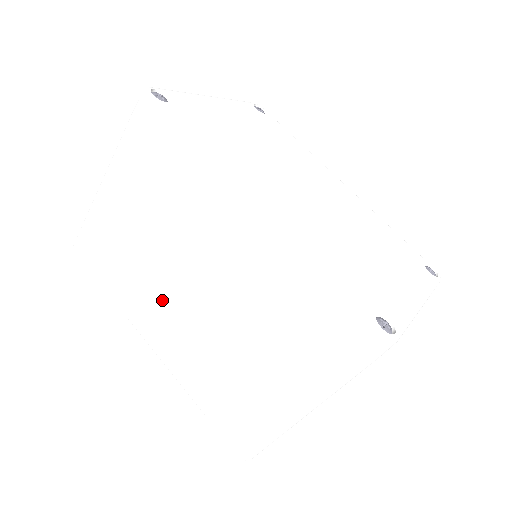
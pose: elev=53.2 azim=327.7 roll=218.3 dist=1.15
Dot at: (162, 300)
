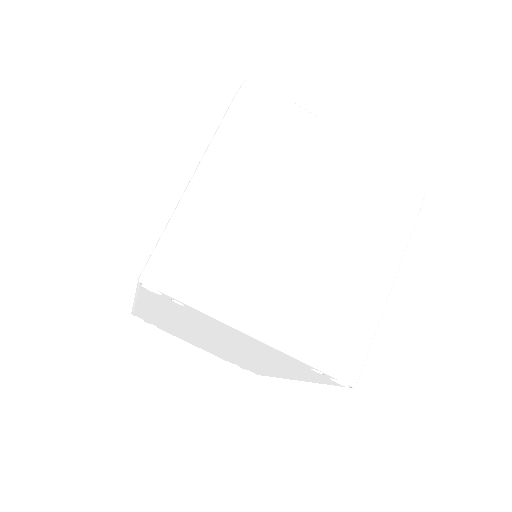
Dot at: occluded
